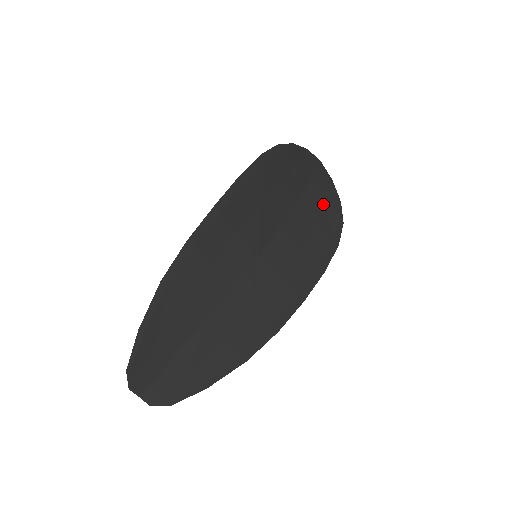
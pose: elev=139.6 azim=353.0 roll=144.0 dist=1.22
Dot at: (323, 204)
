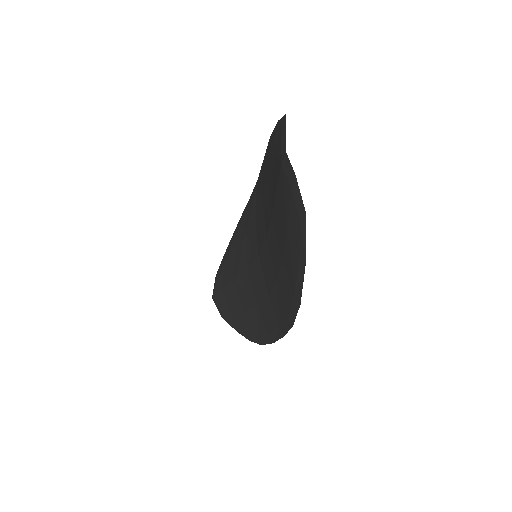
Dot at: occluded
